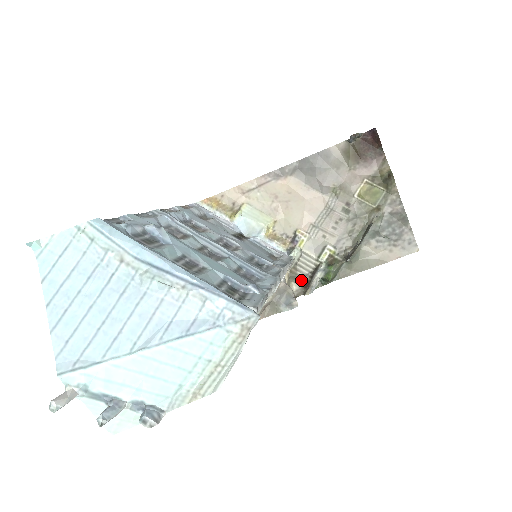
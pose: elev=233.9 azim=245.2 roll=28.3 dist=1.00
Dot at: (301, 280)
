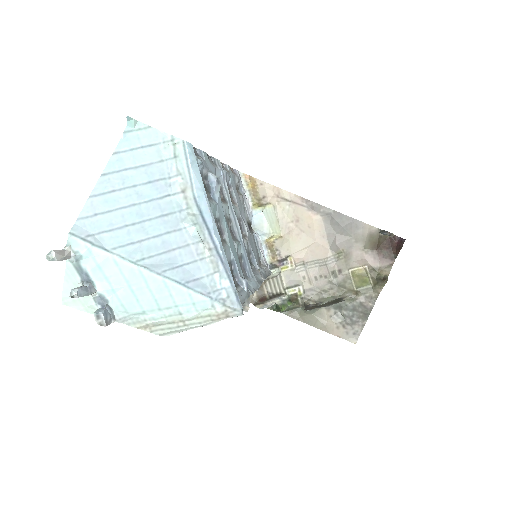
Dot at: (262, 293)
